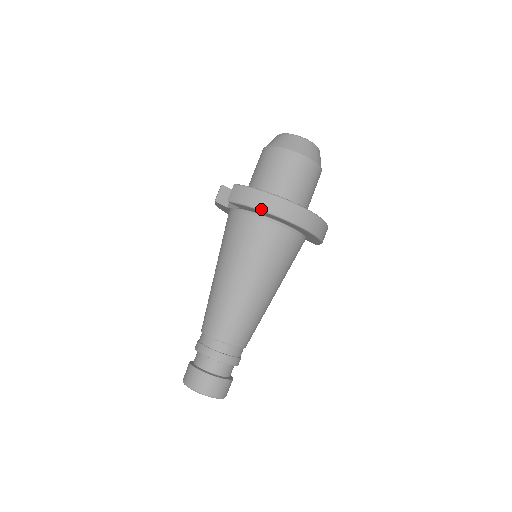
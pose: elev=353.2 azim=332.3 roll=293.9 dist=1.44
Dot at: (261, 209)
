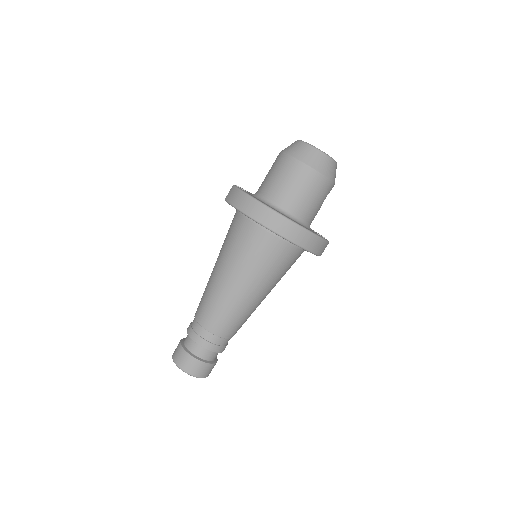
Dot at: (241, 211)
